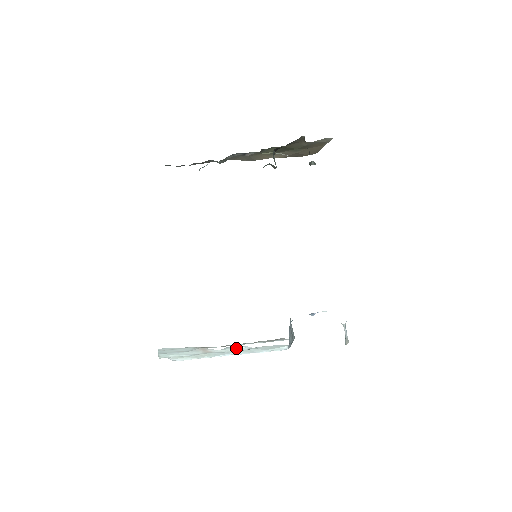
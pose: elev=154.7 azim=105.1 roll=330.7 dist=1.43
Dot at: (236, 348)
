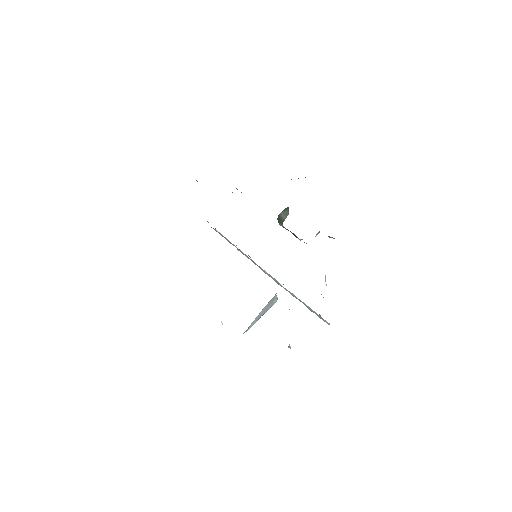
Dot at: occluded
